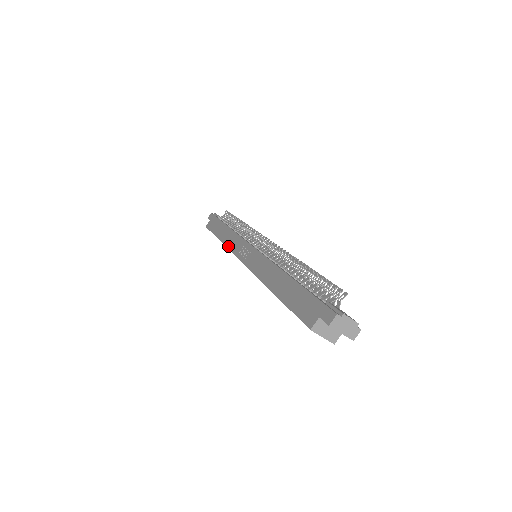
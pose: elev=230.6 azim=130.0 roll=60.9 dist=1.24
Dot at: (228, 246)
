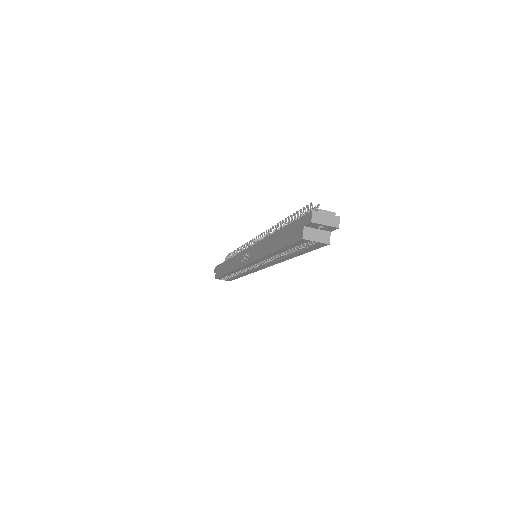
Dot at: (234, 268)
